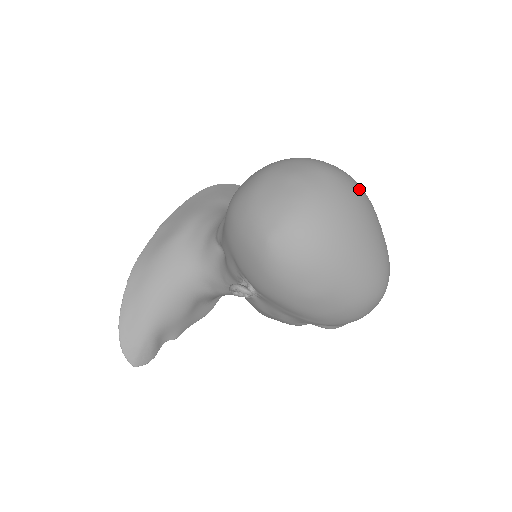
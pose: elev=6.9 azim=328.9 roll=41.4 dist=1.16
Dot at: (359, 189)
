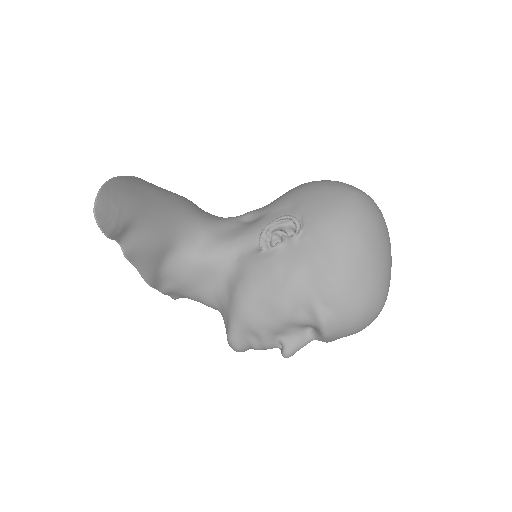
Dot at: occluded
